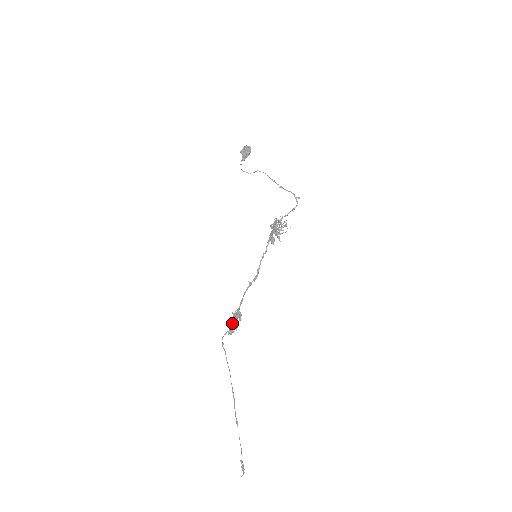
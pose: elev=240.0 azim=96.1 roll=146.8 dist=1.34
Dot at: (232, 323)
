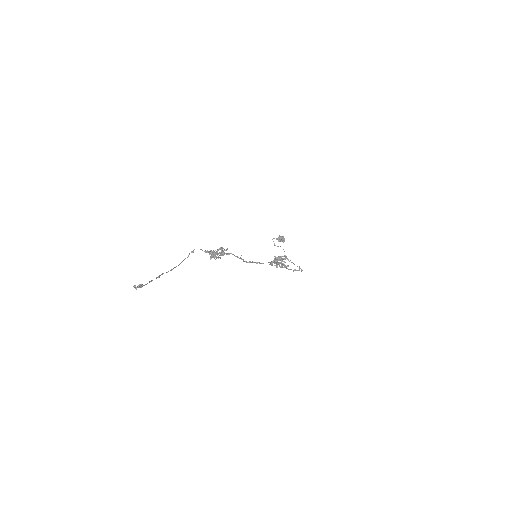
Dot at: (213, 251)
